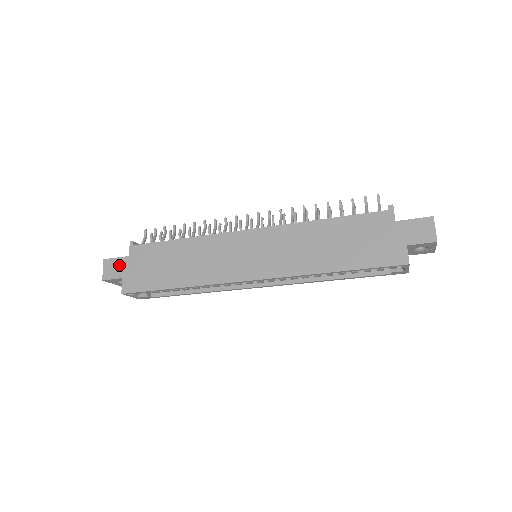
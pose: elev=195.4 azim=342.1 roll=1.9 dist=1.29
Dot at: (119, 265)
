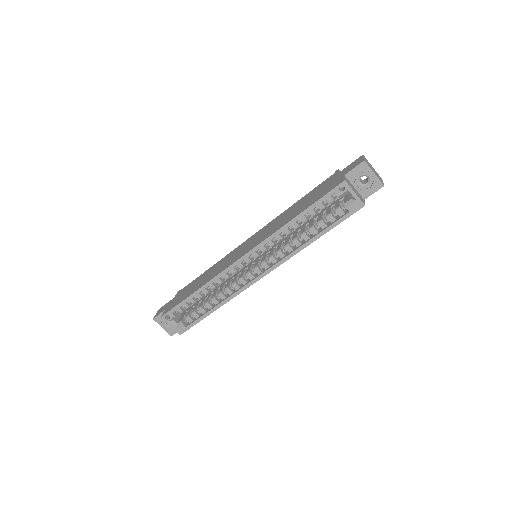
Dot at: (166, 305)
